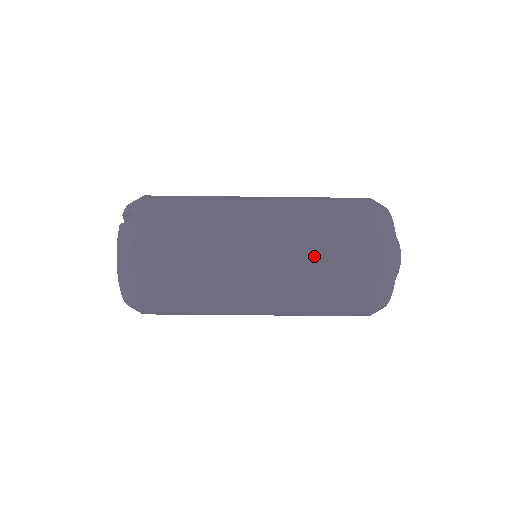
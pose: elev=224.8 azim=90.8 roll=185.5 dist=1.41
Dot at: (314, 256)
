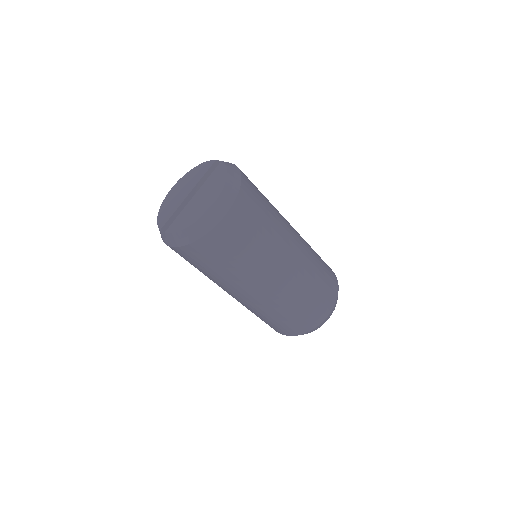
Dot at: (316, 257)
